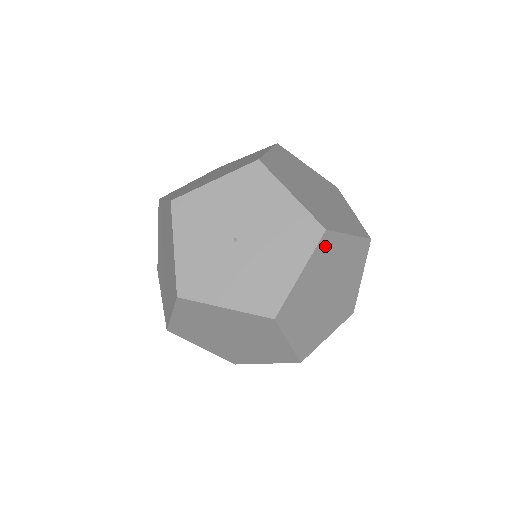
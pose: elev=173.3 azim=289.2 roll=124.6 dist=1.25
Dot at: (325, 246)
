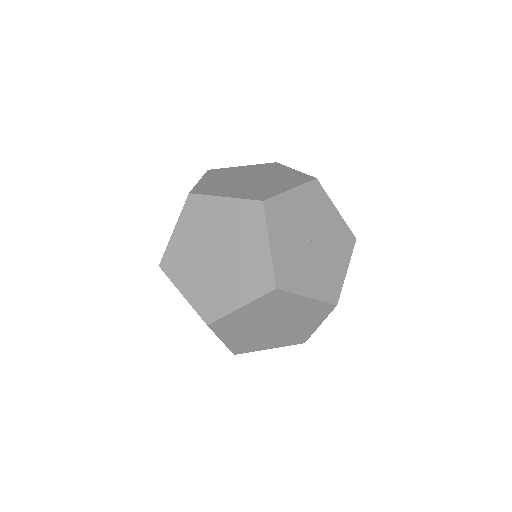
Dot at: occluded
